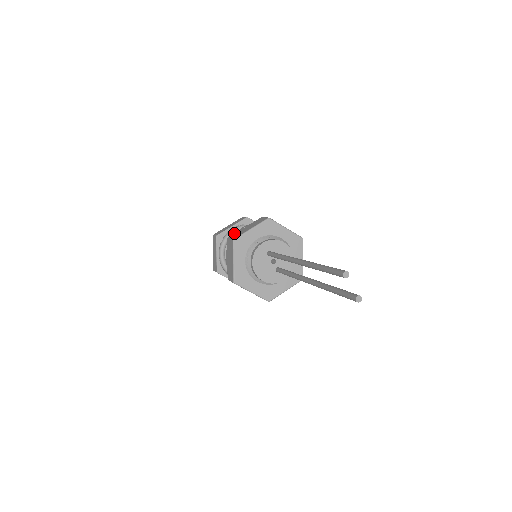
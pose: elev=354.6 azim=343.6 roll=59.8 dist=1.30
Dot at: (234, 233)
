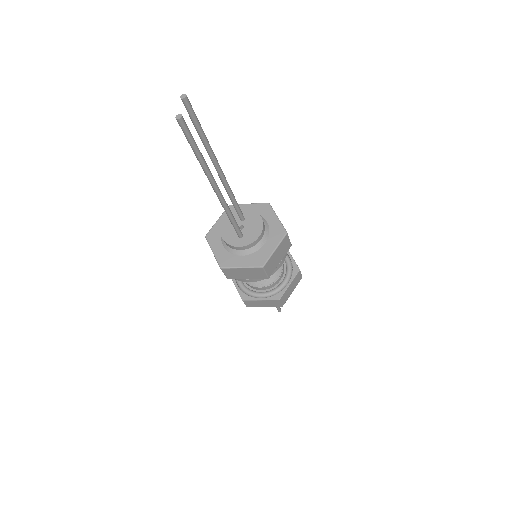
Dot at: occluded
